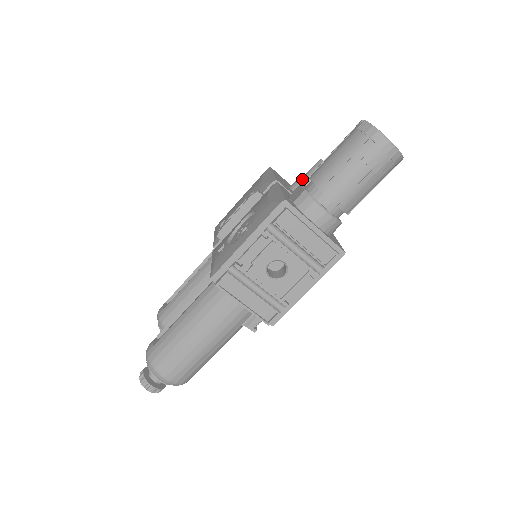
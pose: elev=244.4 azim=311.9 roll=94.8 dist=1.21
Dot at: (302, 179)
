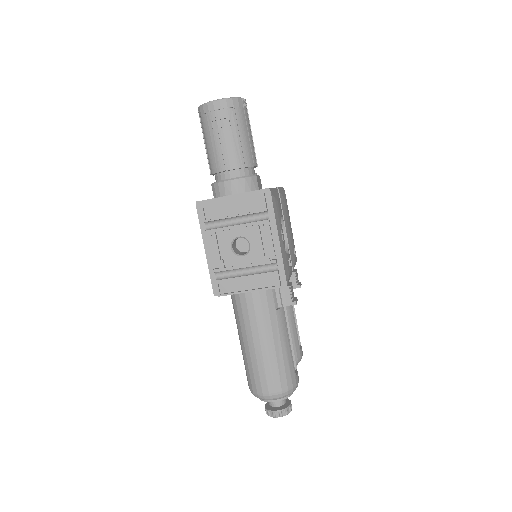
Dot at: occluded
